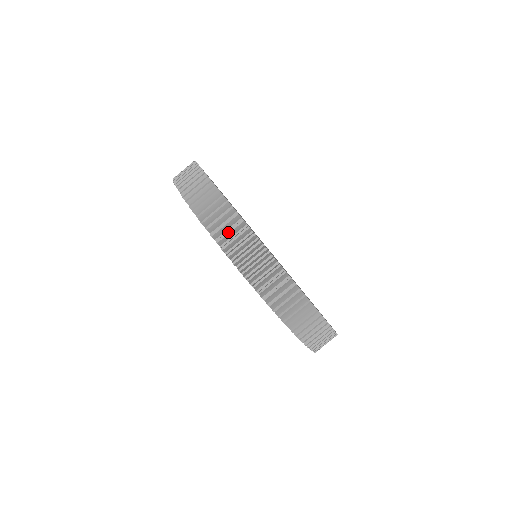
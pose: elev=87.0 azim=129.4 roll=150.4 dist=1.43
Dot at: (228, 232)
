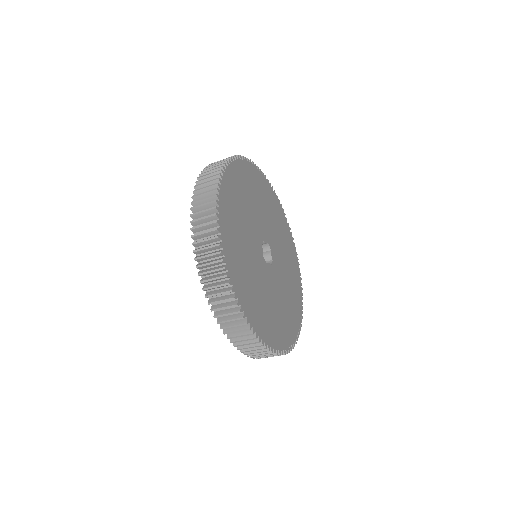
Dot at: (208, 264)
